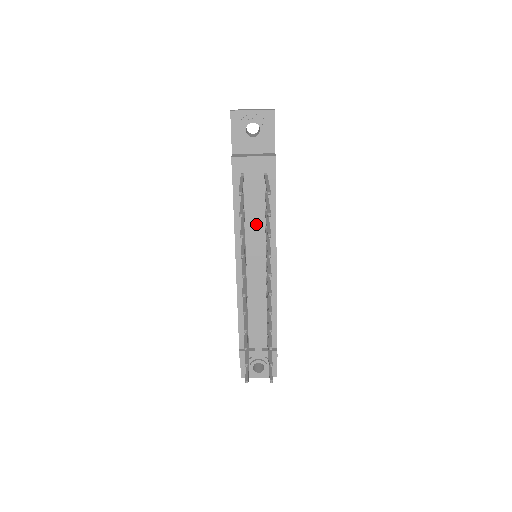
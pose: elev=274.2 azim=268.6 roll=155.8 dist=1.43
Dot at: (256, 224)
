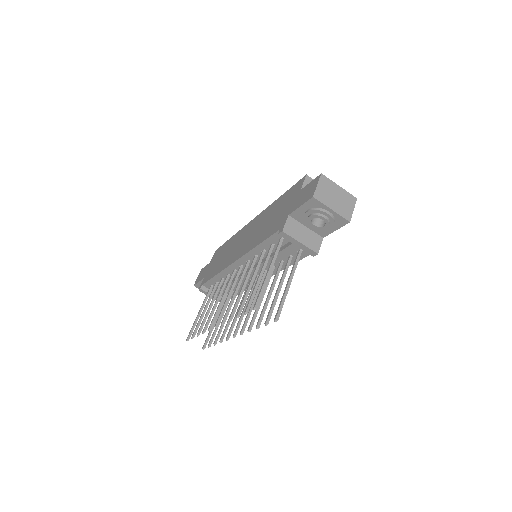
Dot at: (267, 264)
